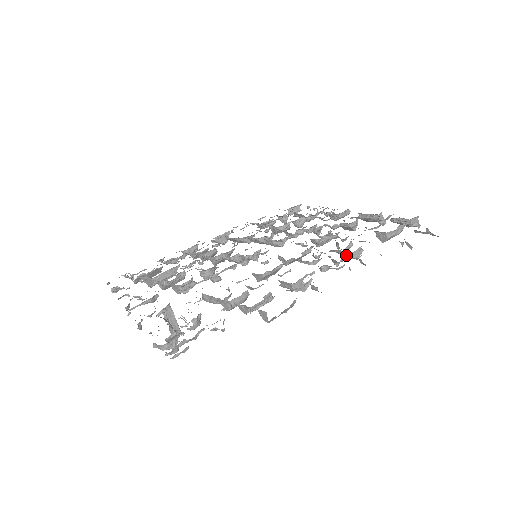
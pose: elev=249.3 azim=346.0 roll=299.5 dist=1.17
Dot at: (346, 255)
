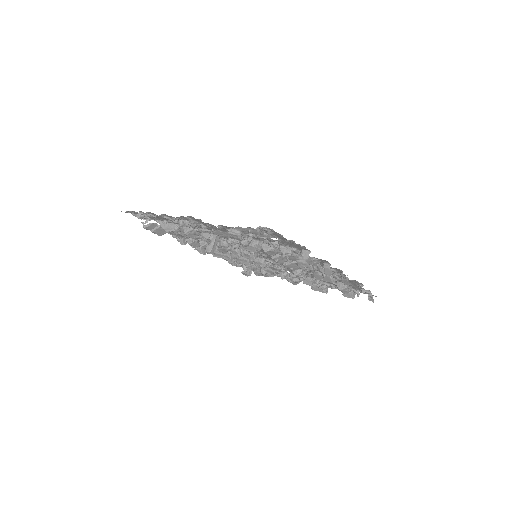
Dot at: (329, 276)
